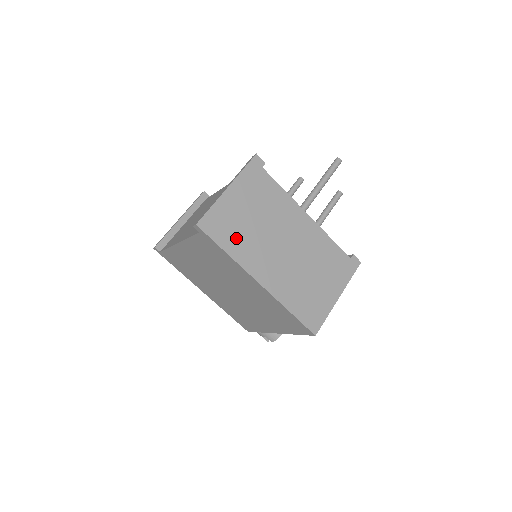
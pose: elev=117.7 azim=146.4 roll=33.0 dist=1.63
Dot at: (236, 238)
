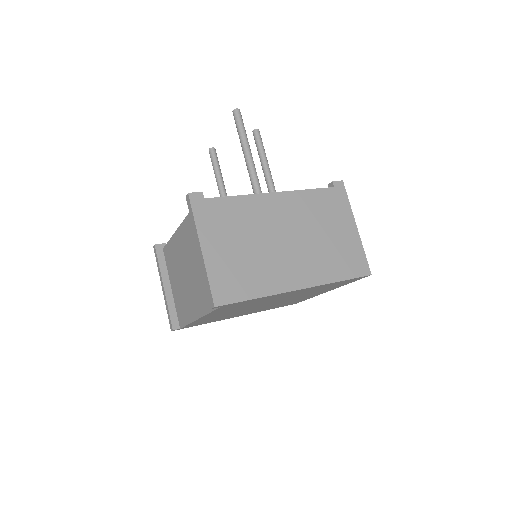
Dot at: (250, 278)
